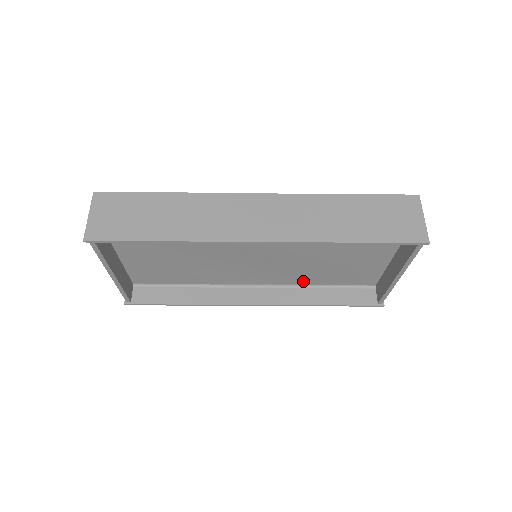
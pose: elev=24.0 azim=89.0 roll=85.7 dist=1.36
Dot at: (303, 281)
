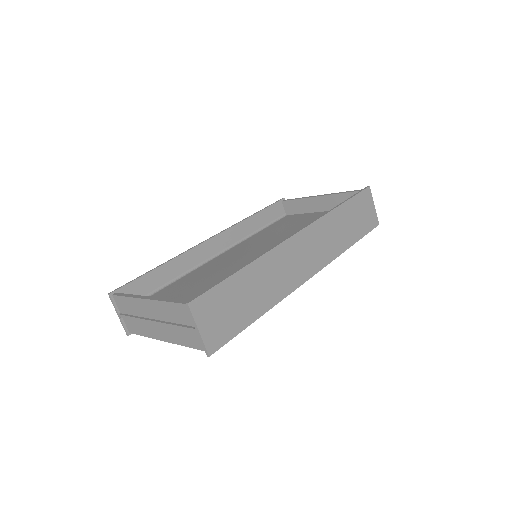
Dot at: occluded
